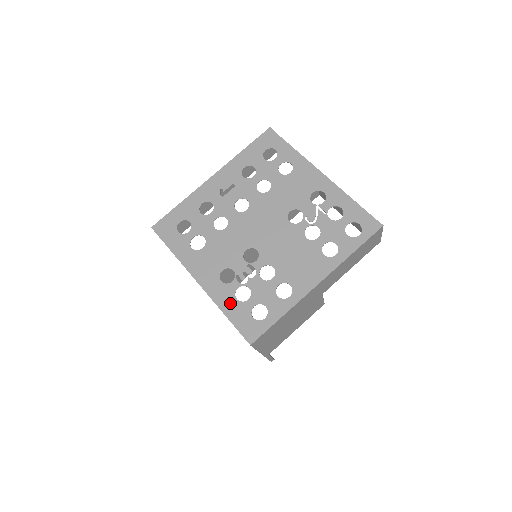
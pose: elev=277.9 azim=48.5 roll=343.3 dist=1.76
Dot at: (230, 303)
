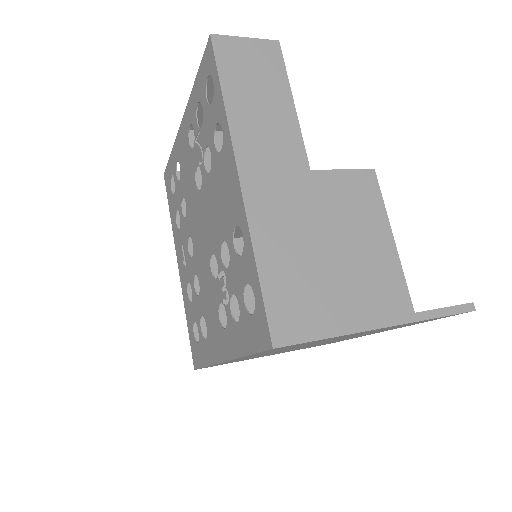
Dot at: (238, 336)
